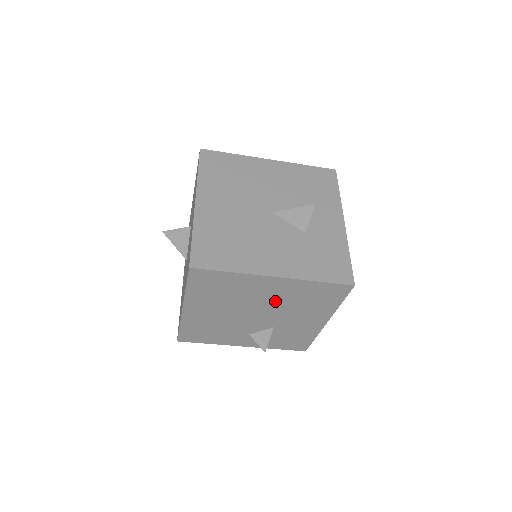
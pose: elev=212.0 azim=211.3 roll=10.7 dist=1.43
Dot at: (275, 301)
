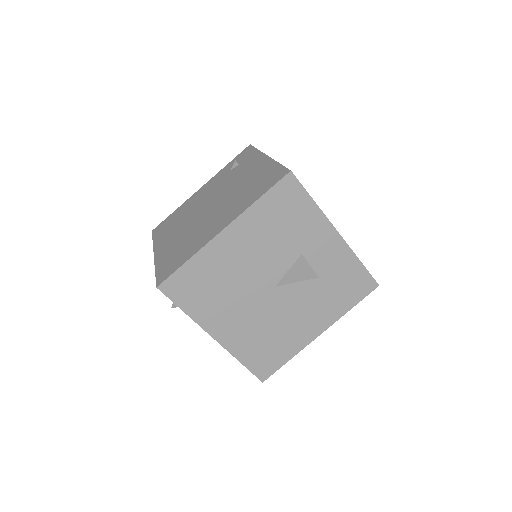
Dot at: occluded
